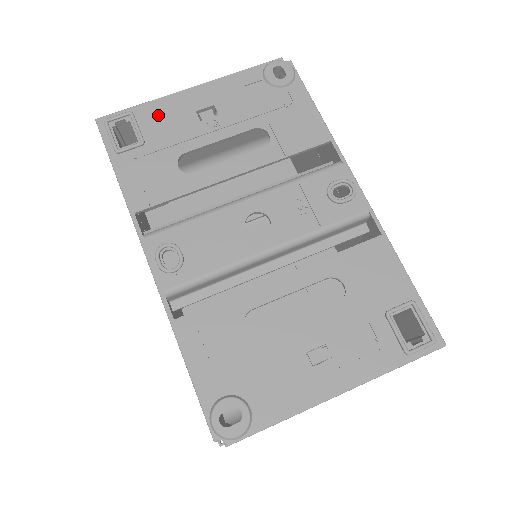
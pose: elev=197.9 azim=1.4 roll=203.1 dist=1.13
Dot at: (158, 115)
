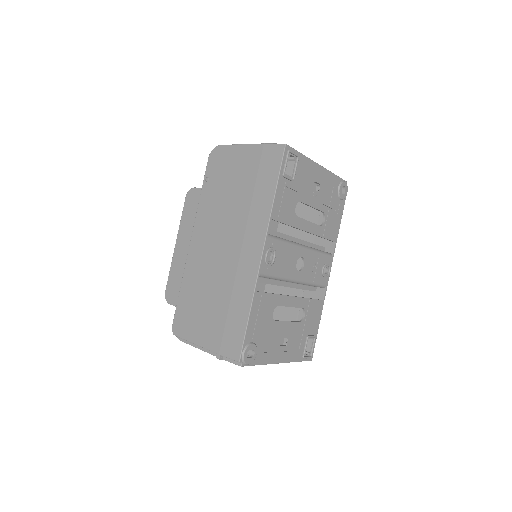
Dot at: (304, 169)
